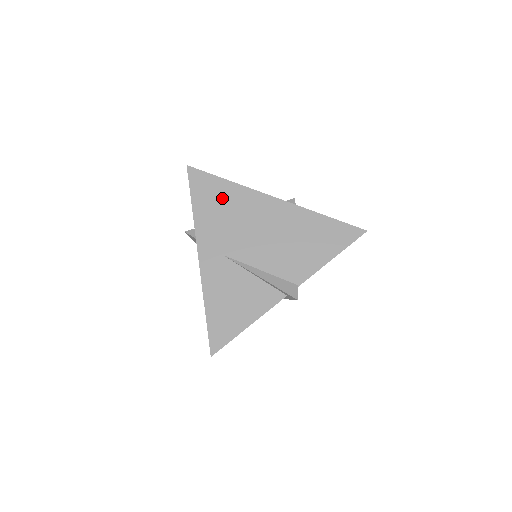
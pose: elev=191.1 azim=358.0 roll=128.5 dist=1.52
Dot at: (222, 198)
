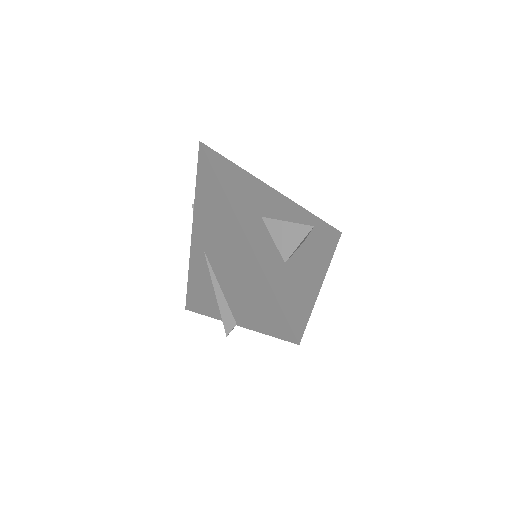
Dot at: (213, 199)
